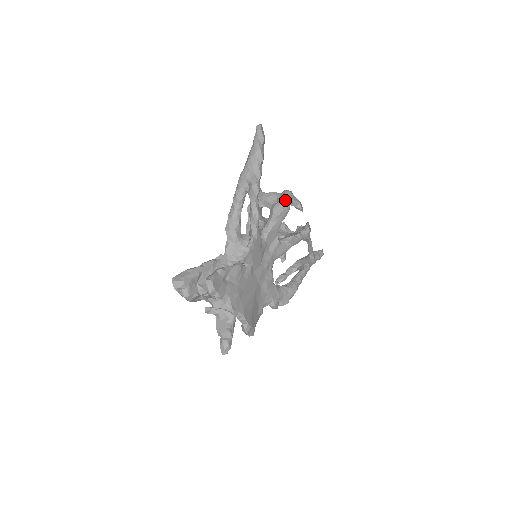
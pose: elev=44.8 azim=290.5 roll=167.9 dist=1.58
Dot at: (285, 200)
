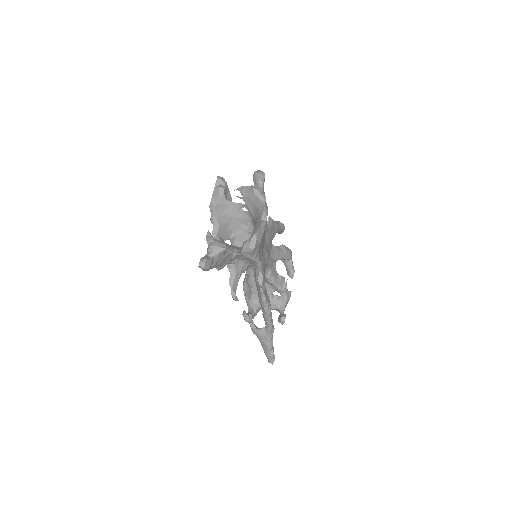
Dot at: (290, 251)
